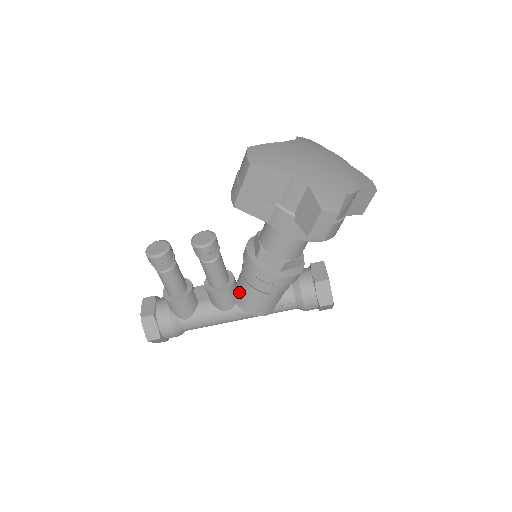
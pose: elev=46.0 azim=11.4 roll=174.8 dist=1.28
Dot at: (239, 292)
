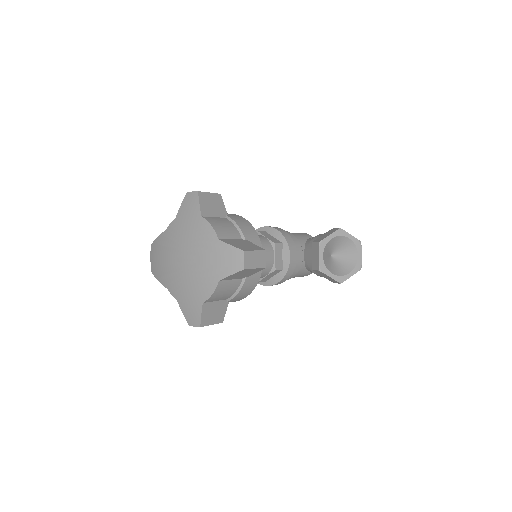
Dot at: occluded
